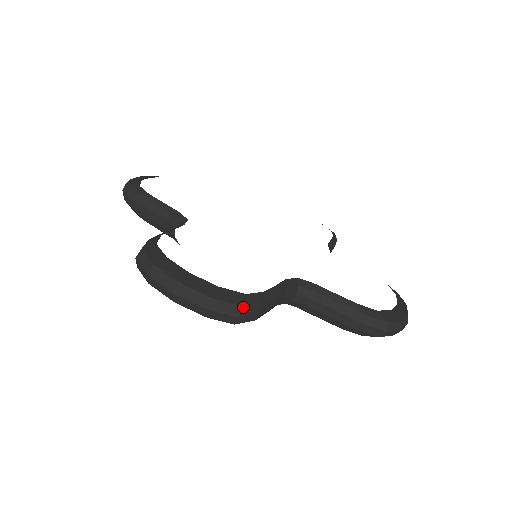
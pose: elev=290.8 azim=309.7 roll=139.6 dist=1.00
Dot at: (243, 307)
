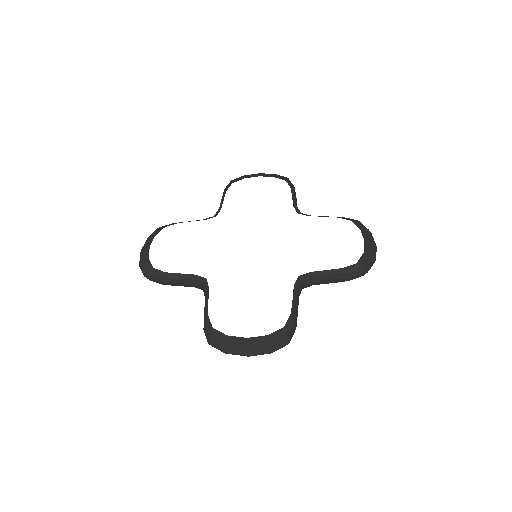
Dot at: (288, 337)
